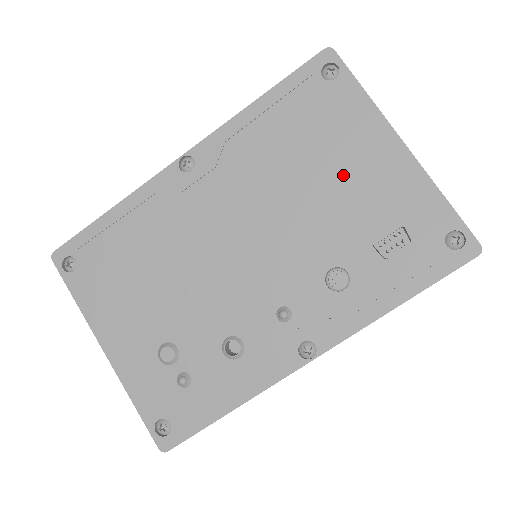
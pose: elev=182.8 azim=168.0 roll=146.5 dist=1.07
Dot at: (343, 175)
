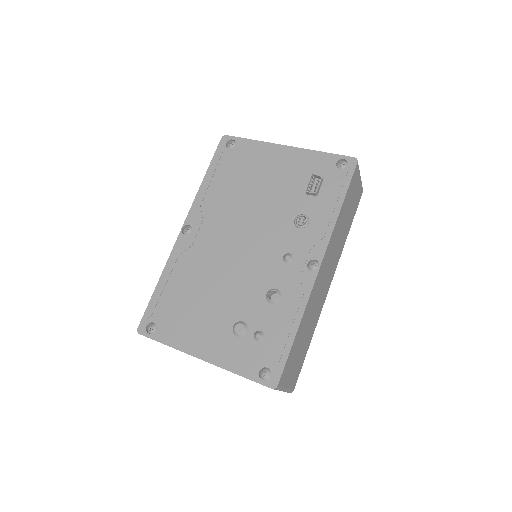
Dot at: (269, 177)
